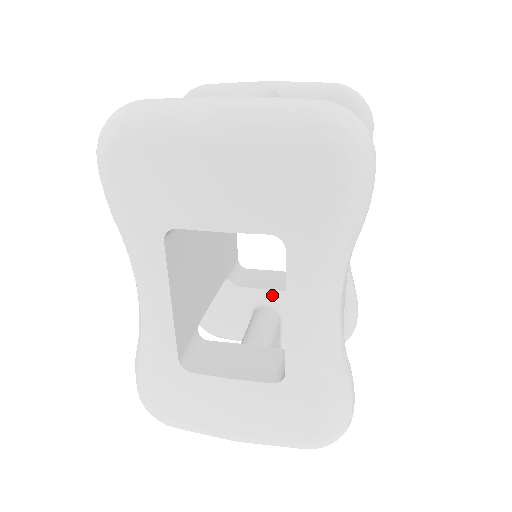
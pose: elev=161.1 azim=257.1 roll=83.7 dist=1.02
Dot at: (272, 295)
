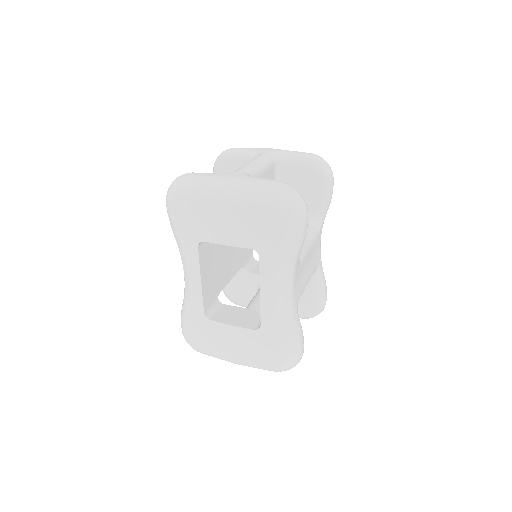
Dot at: occluded
